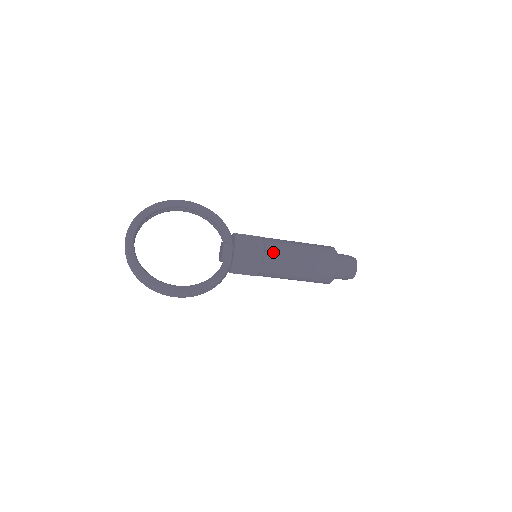
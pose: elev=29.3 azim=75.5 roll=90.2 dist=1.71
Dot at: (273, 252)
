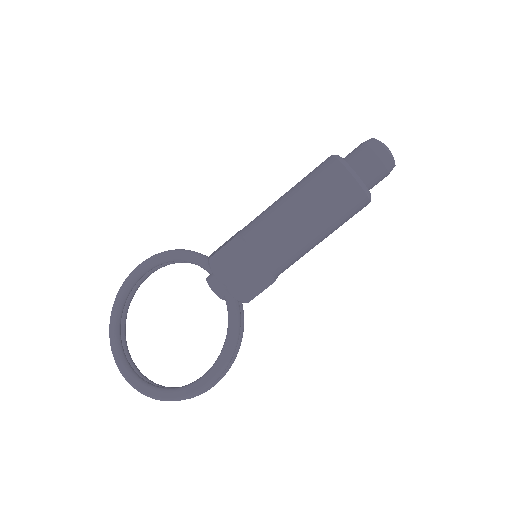
Dot at: (263, 243)
